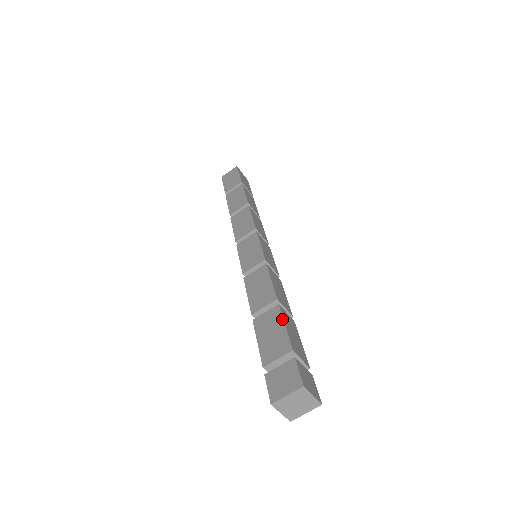
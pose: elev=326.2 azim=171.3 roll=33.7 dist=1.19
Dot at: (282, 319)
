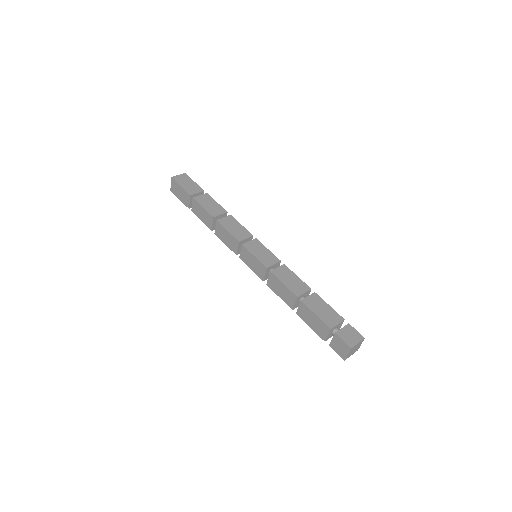
Dot at: (311, 311)
